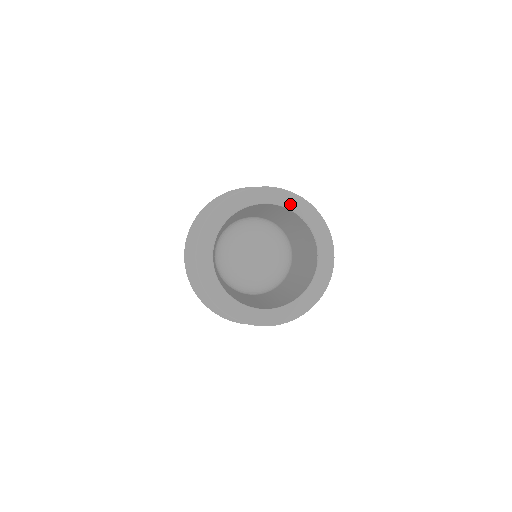
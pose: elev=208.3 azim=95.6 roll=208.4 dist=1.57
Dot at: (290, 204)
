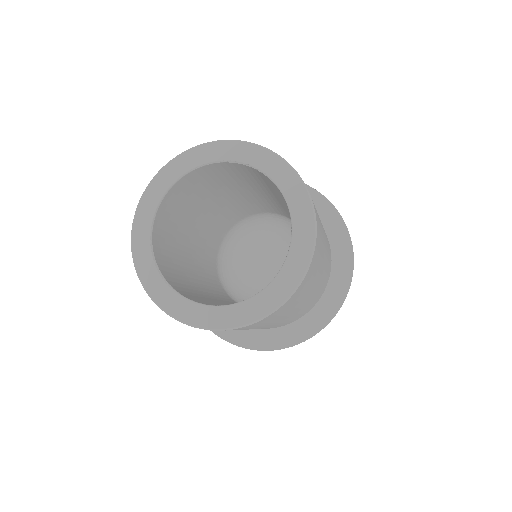
Dot at: (192, 163)
